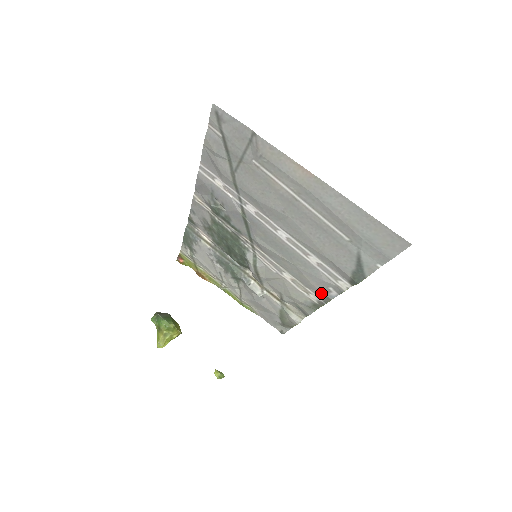
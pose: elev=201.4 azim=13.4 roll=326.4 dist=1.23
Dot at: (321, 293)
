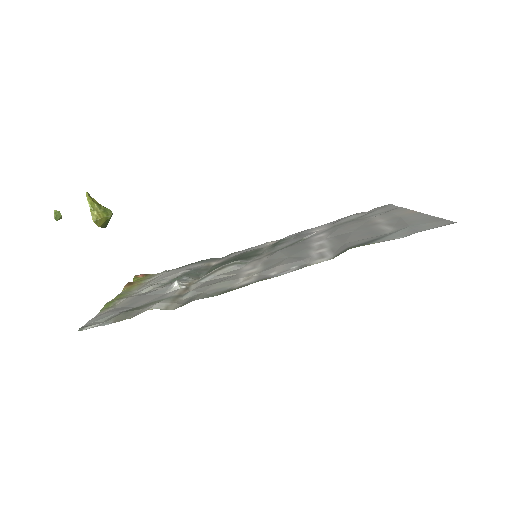
Dot at: (268, 276)
